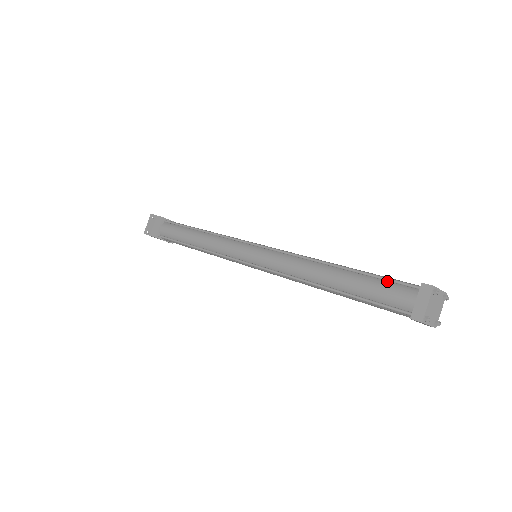
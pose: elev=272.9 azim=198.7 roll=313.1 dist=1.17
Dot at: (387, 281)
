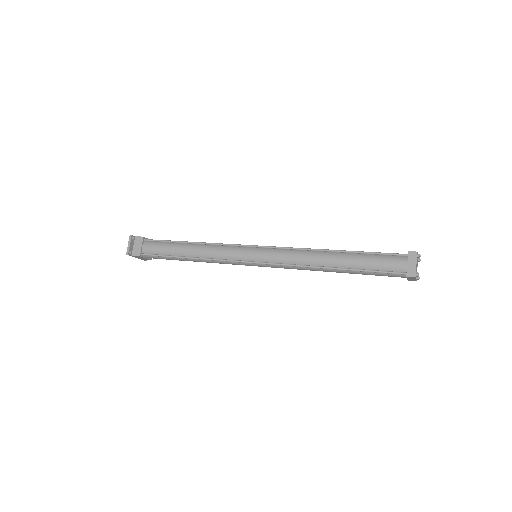
Dot at: (381, 255)
